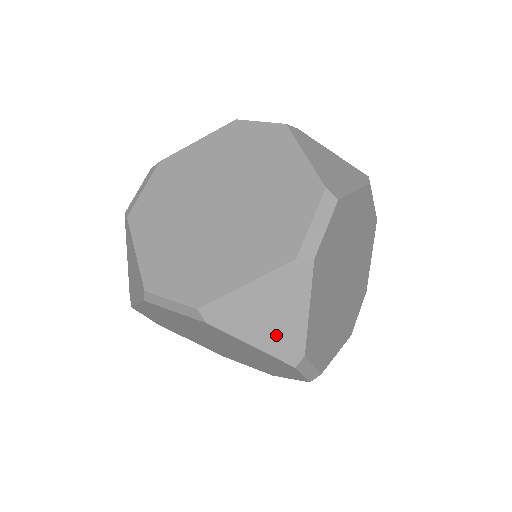
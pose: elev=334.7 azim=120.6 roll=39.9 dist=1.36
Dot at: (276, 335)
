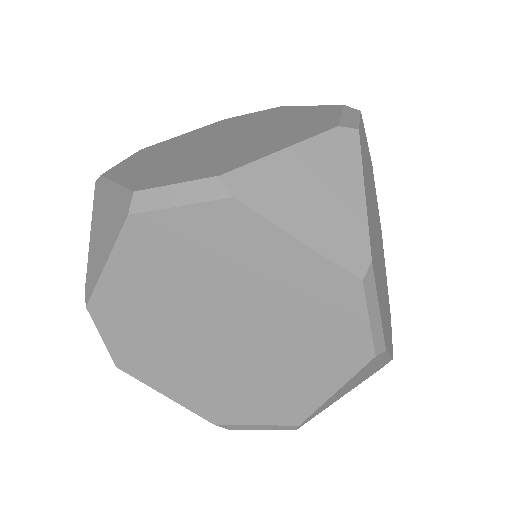
Dot at: (329, 225)
